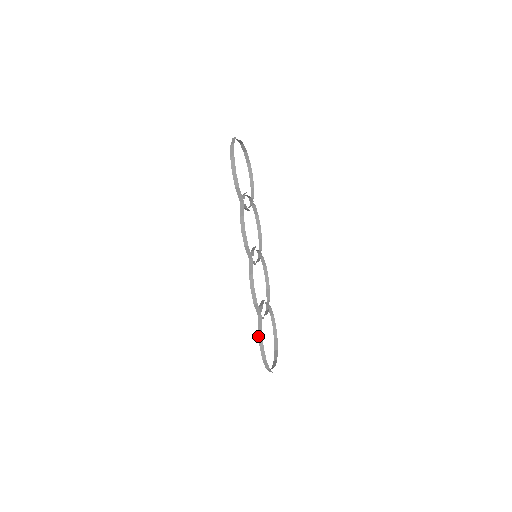
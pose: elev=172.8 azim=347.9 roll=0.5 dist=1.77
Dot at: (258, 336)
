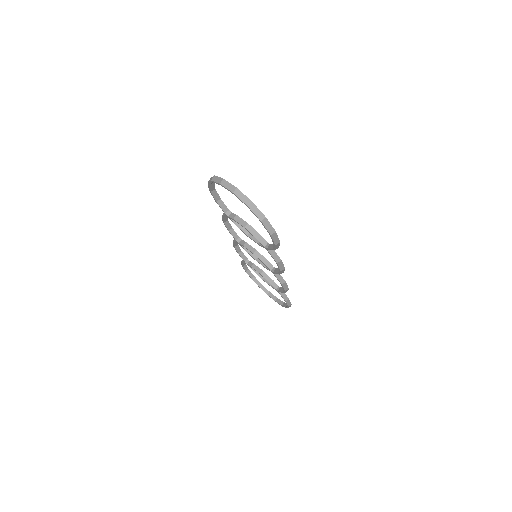
Dot at: (286, 303)
